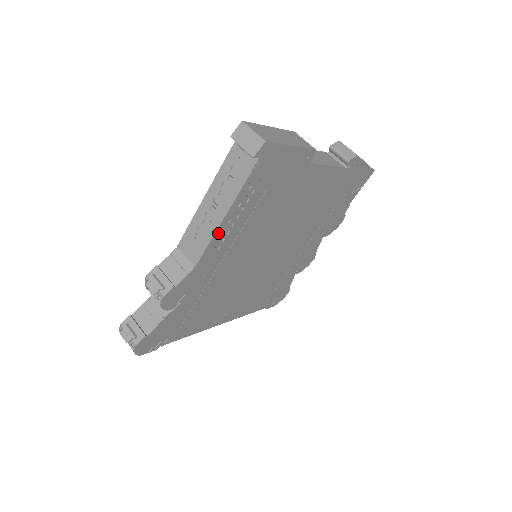
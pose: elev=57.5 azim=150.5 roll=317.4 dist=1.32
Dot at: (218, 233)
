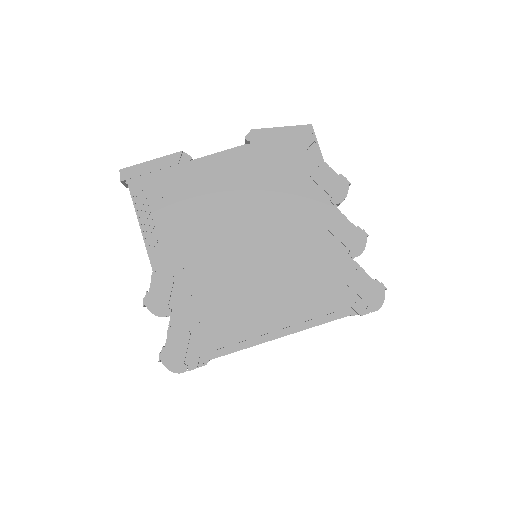
Dot at: (150, 239)
